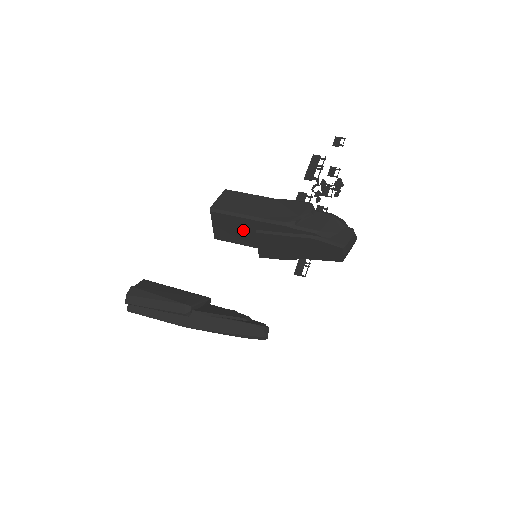
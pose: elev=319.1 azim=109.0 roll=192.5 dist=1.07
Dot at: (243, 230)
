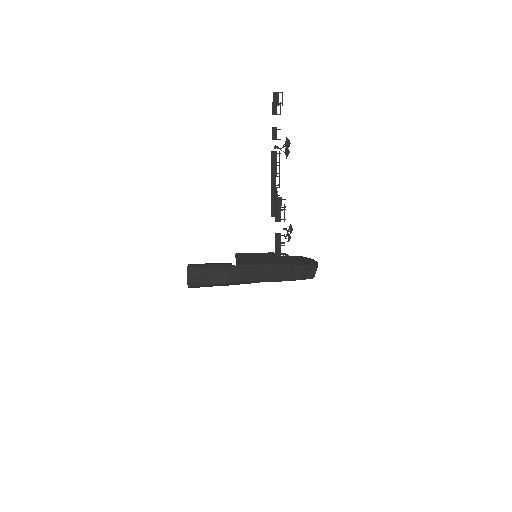
Dot at: occluded
